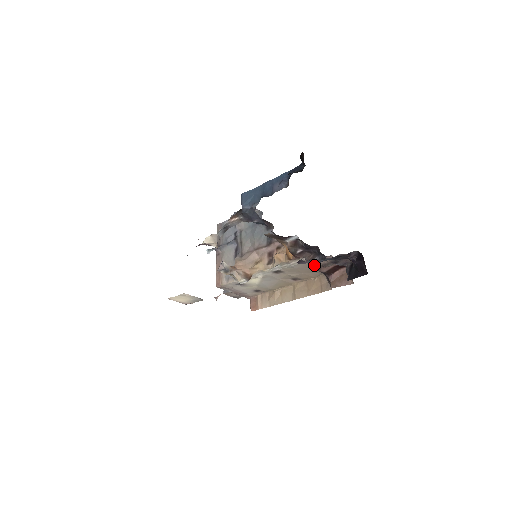
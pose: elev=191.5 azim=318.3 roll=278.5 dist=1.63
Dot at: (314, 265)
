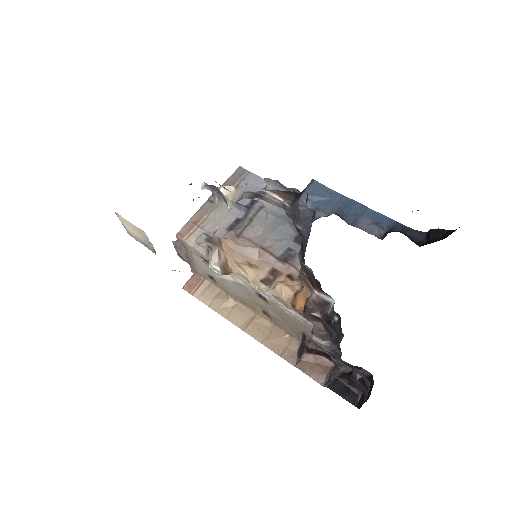
Dot at: (308, 332)
